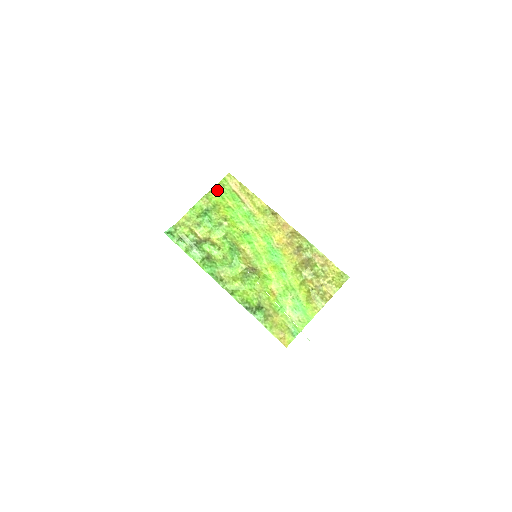
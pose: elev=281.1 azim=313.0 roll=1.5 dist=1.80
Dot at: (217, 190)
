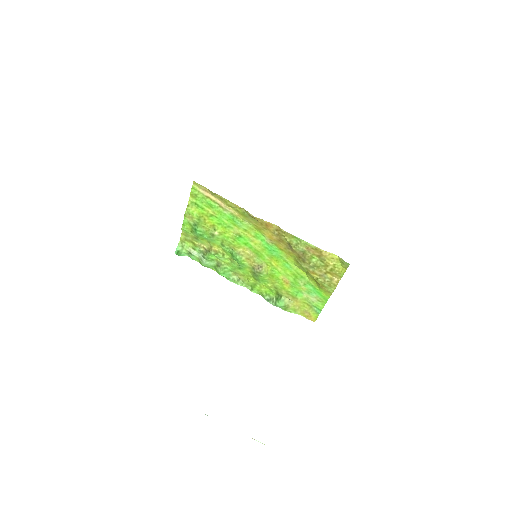
Dot at: (193, 202)
